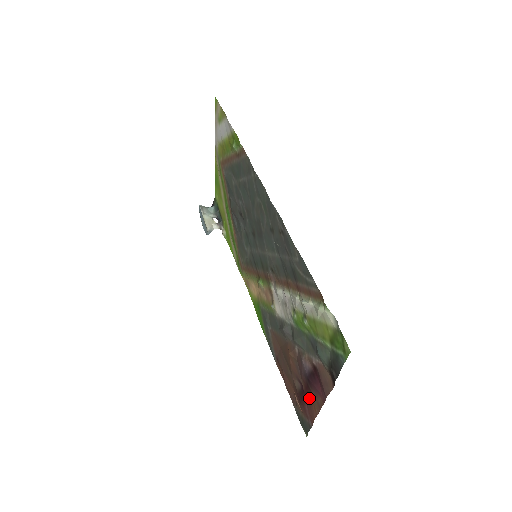
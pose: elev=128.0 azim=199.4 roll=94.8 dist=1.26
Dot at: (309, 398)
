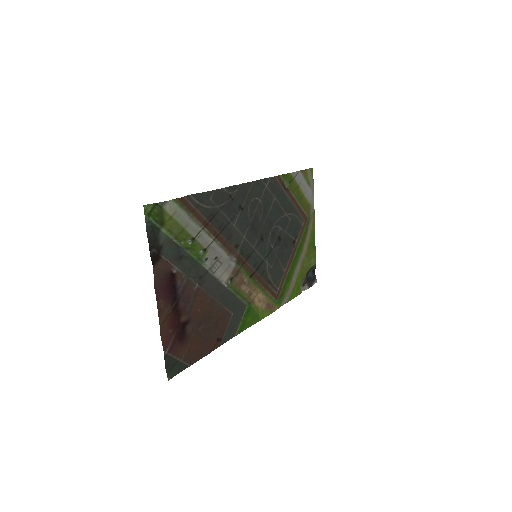
Dot at: (172, 320)
